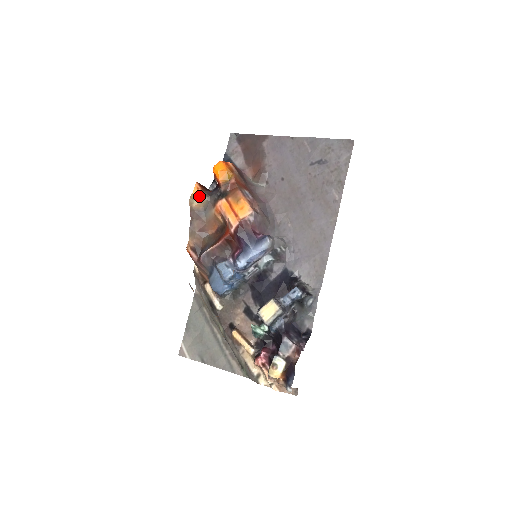
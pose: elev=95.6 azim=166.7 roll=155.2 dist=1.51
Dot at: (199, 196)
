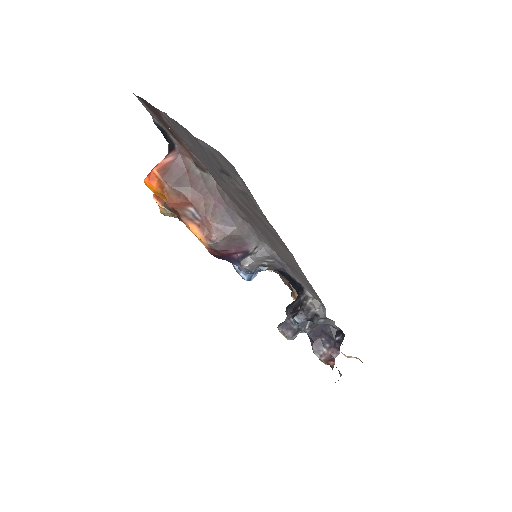
Dot at: (166, 210)
